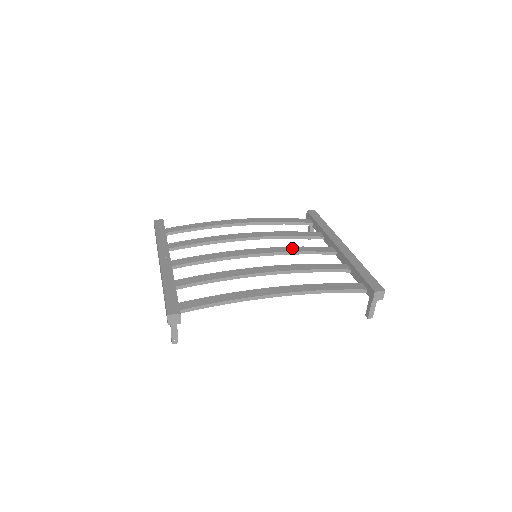
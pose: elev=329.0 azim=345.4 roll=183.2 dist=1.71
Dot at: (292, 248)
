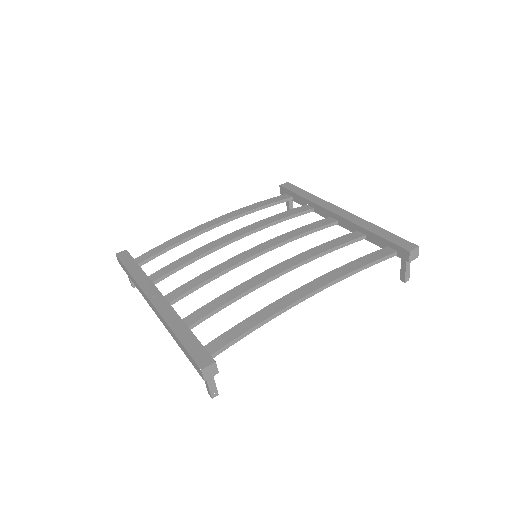
Dot at: (291, 233)
